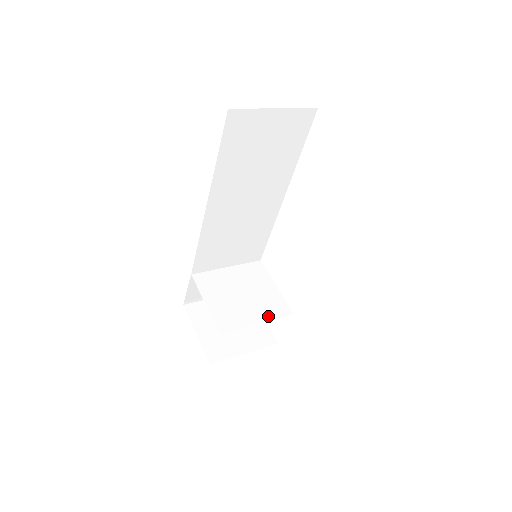
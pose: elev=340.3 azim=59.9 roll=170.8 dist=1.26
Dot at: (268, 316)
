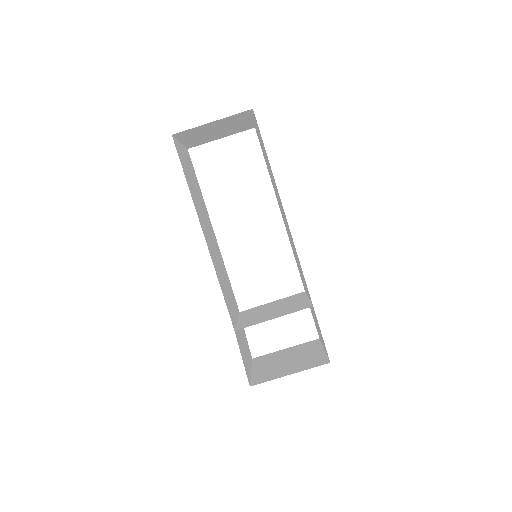
Dot at: (303, 297)
